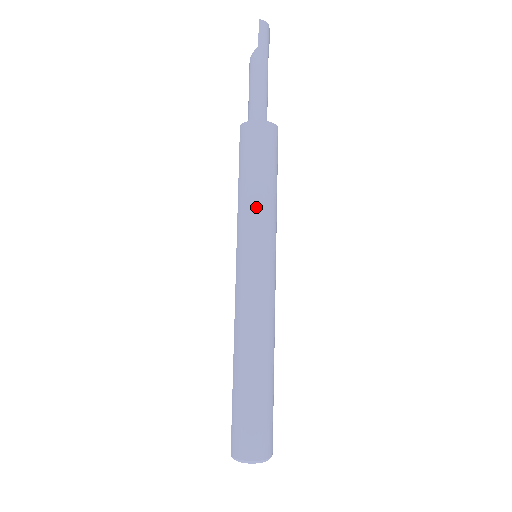
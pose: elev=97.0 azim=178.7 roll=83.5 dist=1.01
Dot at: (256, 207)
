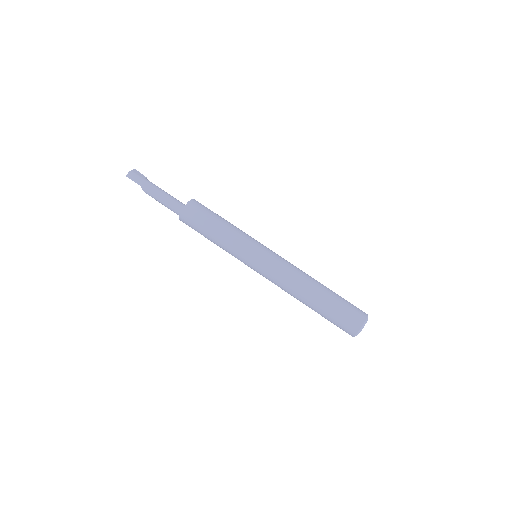
Dot at: (227, 243)
